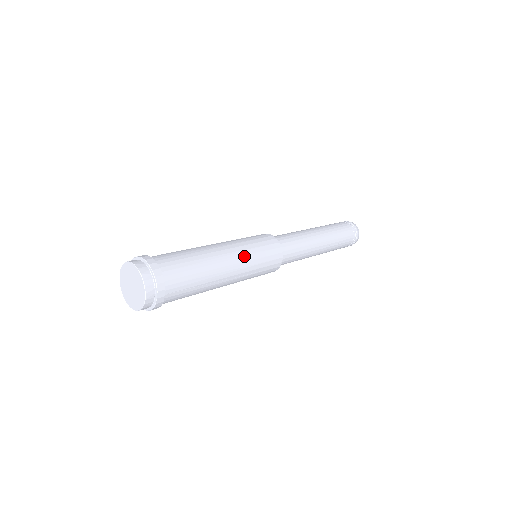
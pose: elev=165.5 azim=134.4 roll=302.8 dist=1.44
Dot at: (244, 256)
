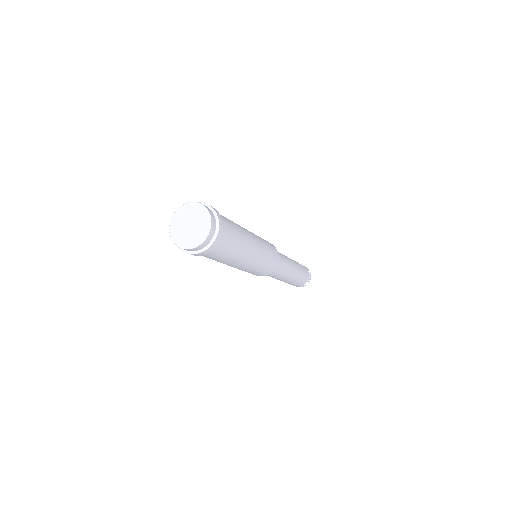
Dot at: (259, 258)
